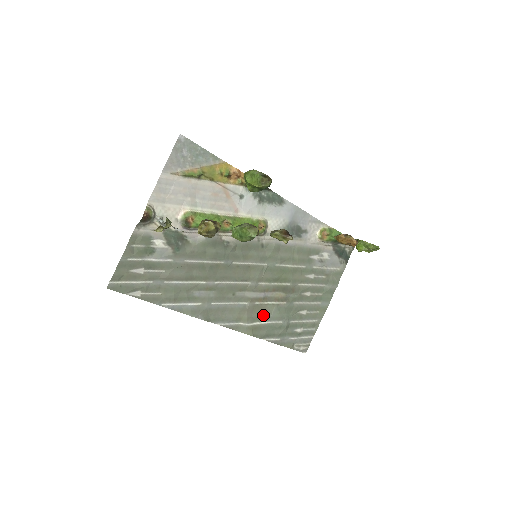
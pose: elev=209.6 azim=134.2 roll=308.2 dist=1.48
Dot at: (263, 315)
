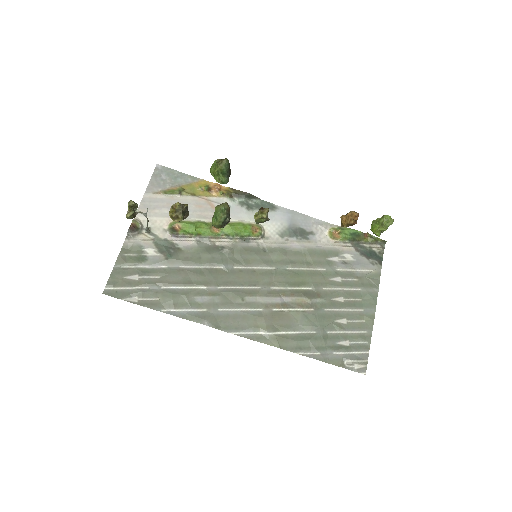
Dot at: (287, 323)
